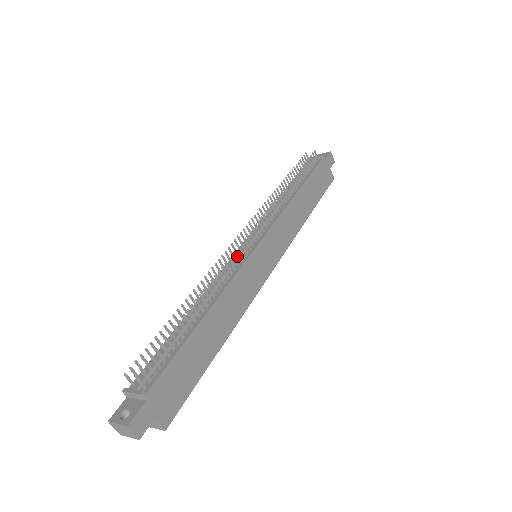
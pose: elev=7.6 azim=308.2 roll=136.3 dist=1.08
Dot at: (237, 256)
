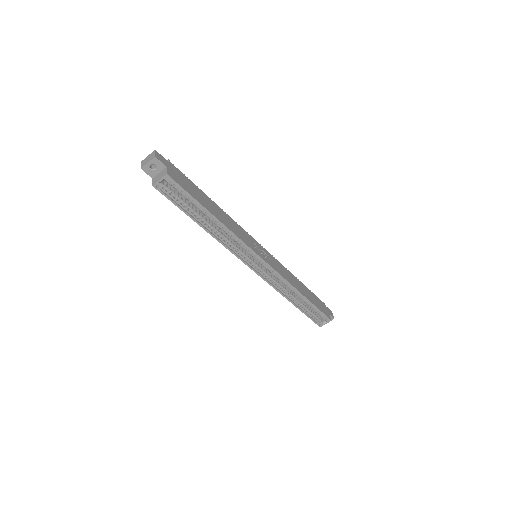
Dot at: occluded
